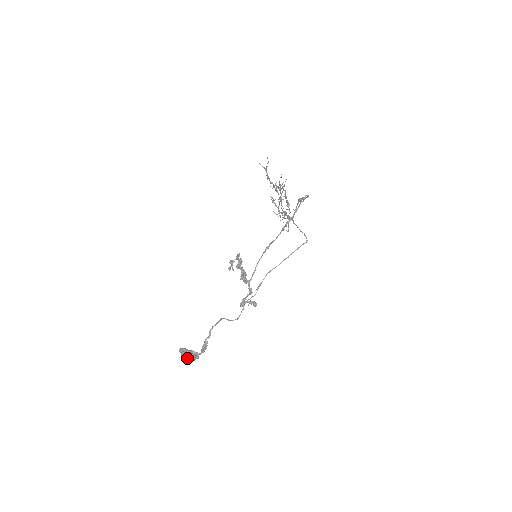
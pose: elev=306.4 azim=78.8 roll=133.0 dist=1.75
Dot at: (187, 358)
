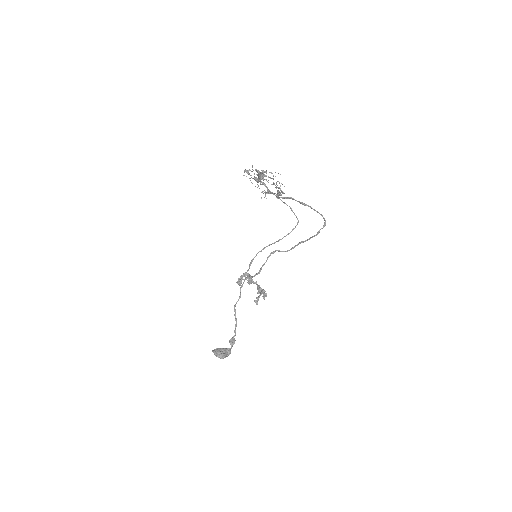
Dot at: occluded
